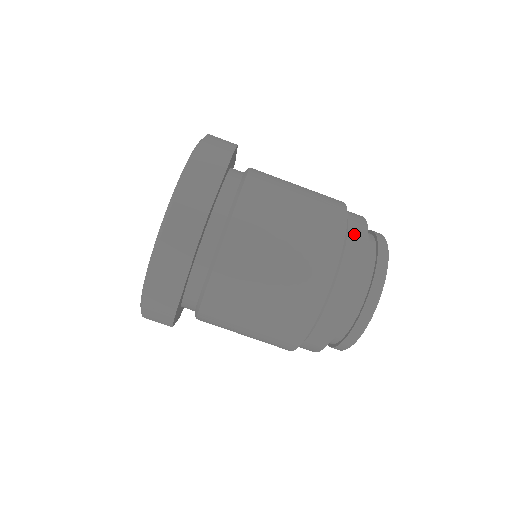
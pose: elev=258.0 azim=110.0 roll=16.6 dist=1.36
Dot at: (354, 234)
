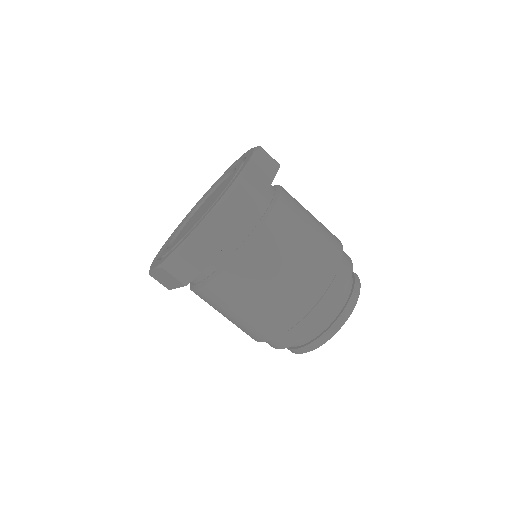
Dot at: (319, 310)
